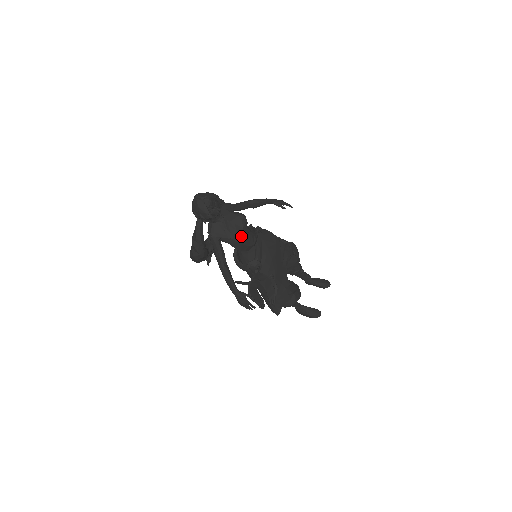
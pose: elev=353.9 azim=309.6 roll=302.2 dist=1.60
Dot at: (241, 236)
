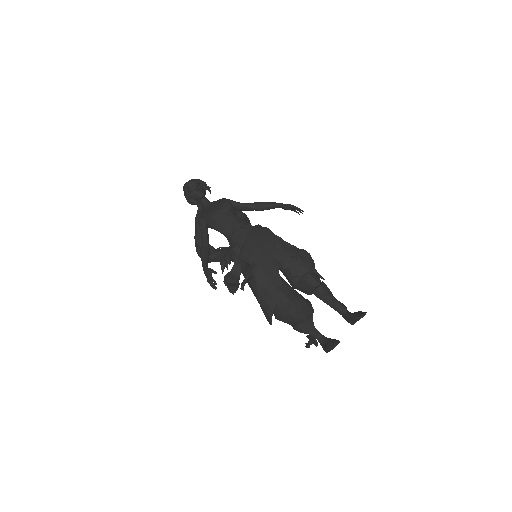
Dot at: (216, 214)
